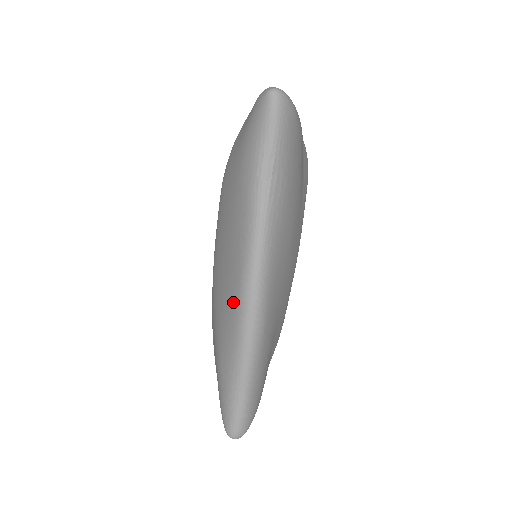
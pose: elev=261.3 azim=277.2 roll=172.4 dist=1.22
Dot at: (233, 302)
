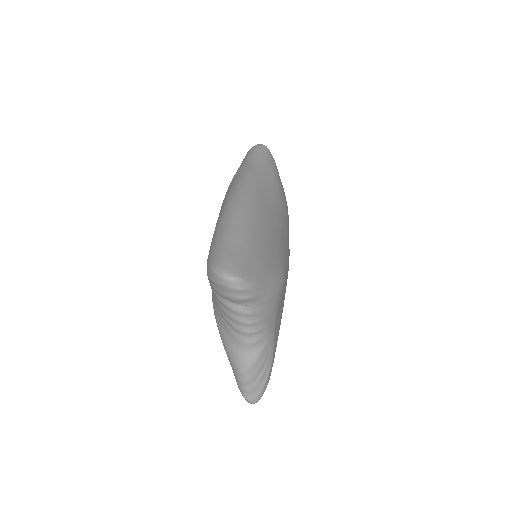
Dot at: occluded
